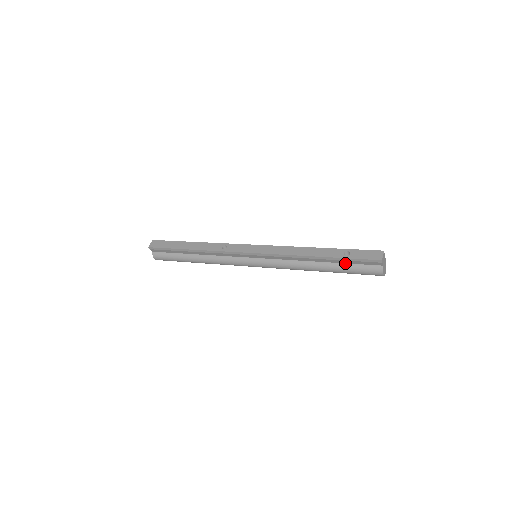
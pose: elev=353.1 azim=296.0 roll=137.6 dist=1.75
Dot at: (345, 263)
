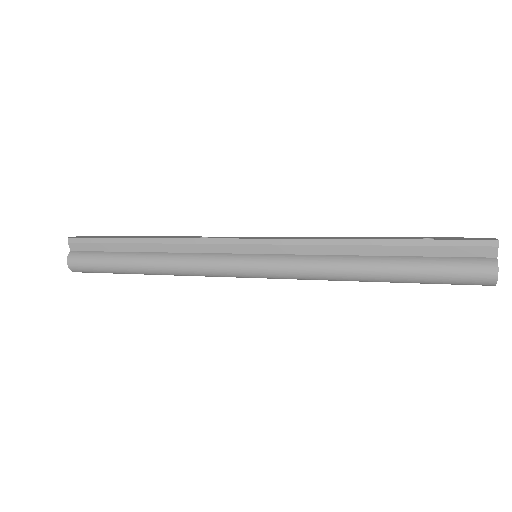
Dot at: (424, 256)
